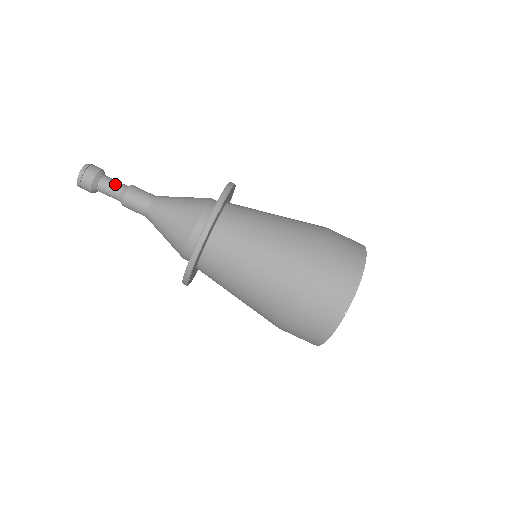
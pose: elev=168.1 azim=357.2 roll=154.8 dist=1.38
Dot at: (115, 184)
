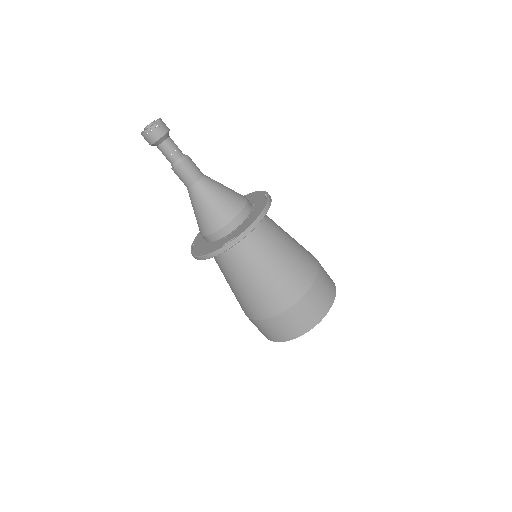
Dot at: occluded
